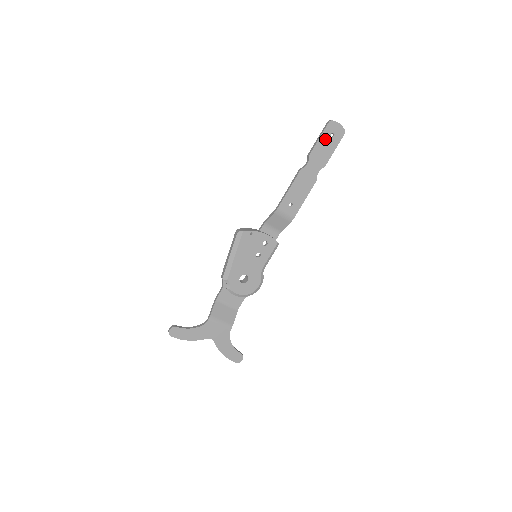
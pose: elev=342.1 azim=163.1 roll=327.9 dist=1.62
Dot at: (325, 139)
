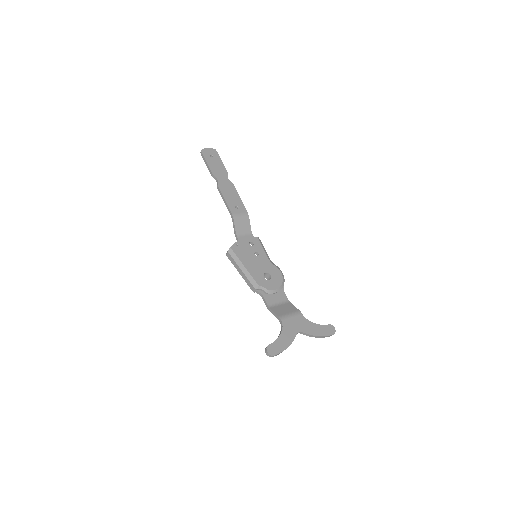
Dot at: (210, 161)
